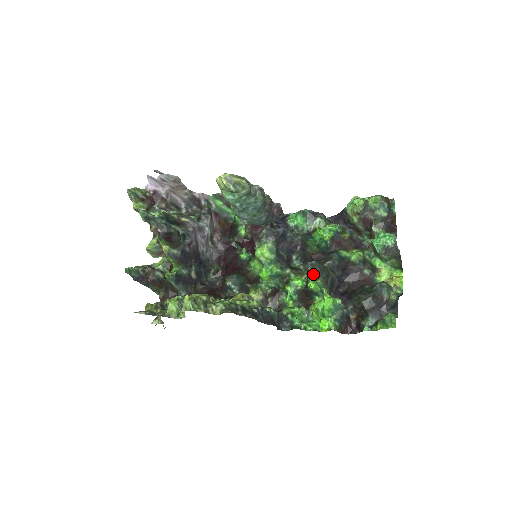
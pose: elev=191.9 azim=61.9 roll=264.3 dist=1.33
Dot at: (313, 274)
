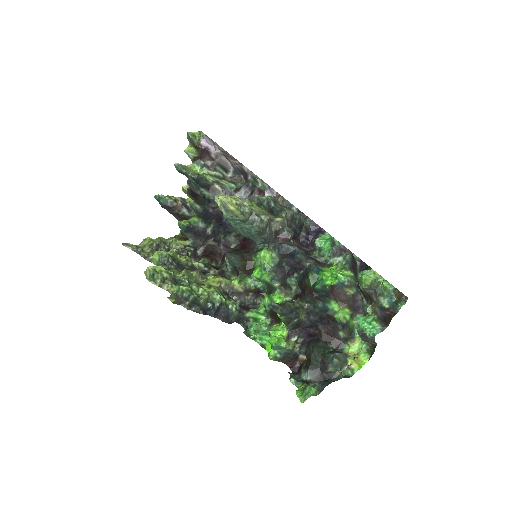
Dot at: occluded
